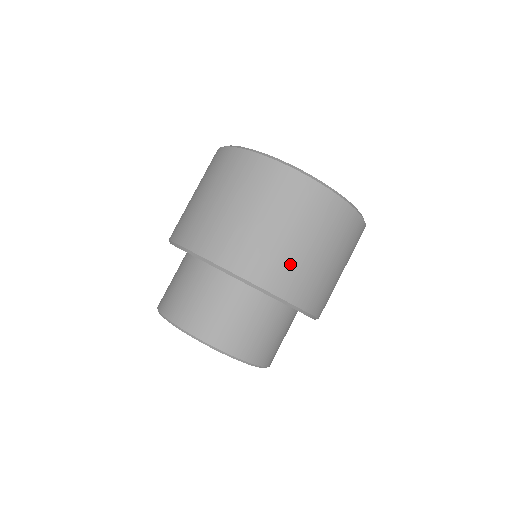
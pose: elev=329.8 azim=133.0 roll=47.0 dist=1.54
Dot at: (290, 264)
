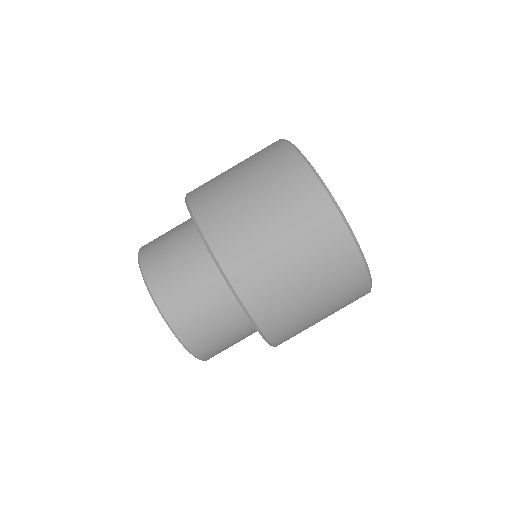
Dot at: (265, 269)
